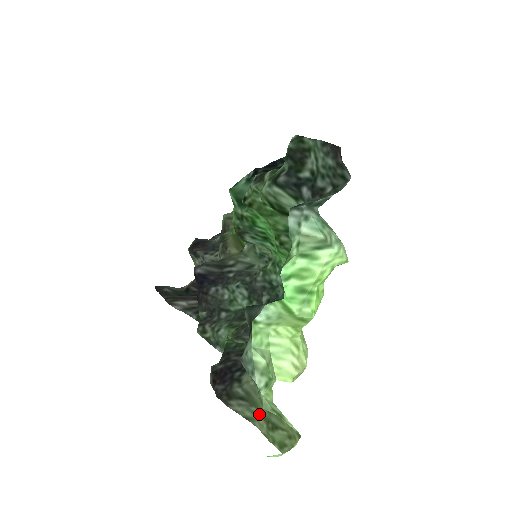
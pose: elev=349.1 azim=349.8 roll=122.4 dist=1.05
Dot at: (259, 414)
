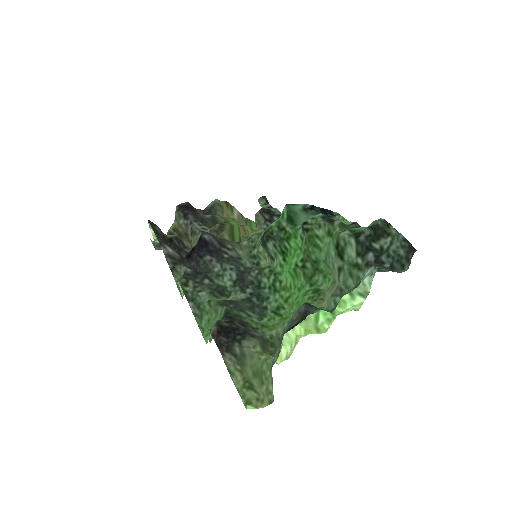
Dot at: (240, 373)
